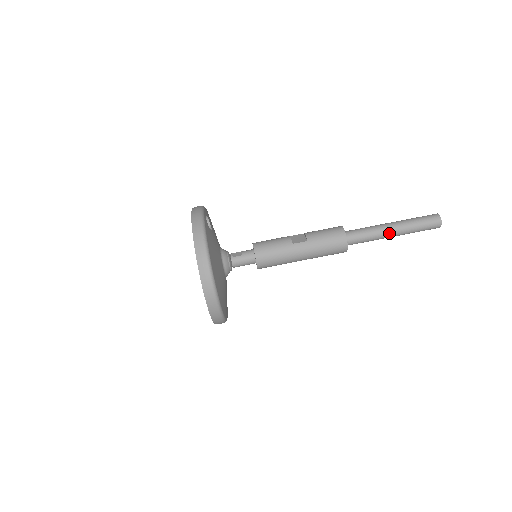
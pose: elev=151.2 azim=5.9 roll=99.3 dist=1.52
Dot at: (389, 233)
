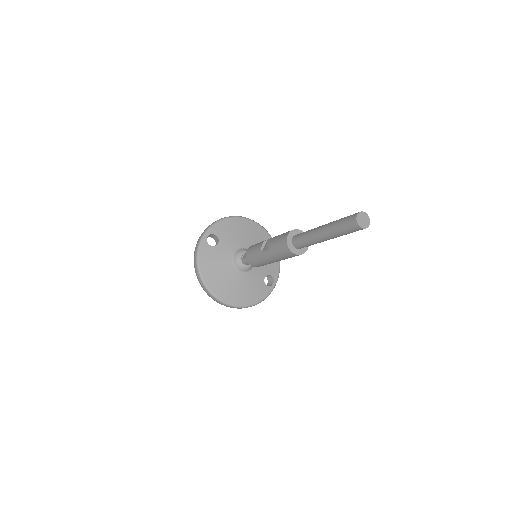
Dot at: (321, 239)
